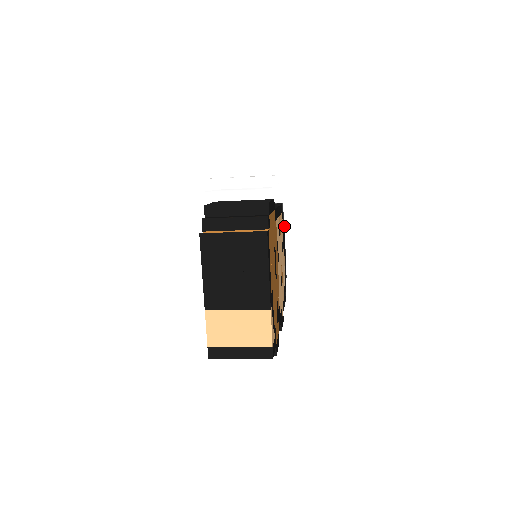
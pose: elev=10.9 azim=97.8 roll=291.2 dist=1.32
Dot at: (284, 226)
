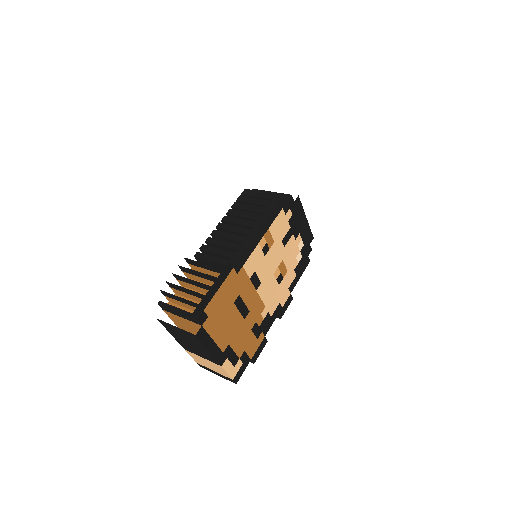
Dot at: (299, 202)
